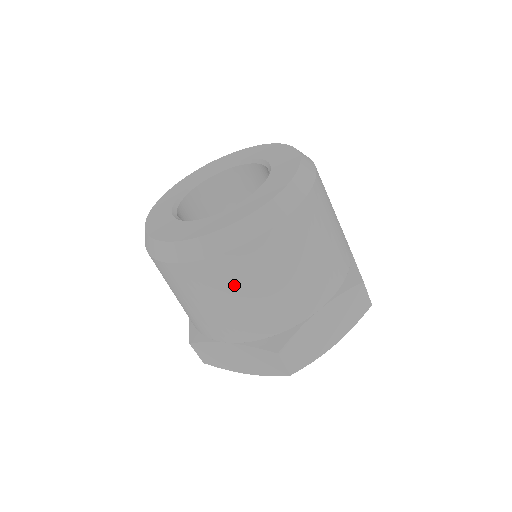
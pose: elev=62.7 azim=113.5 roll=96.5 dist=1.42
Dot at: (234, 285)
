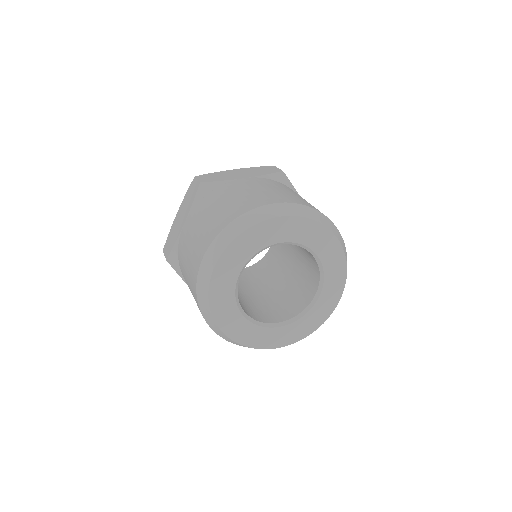
Dot at: occluded
